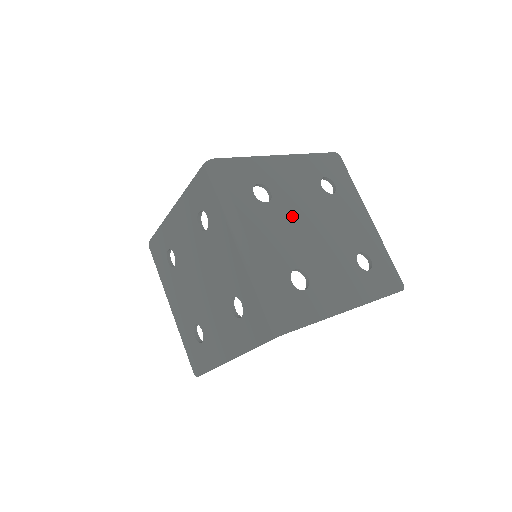
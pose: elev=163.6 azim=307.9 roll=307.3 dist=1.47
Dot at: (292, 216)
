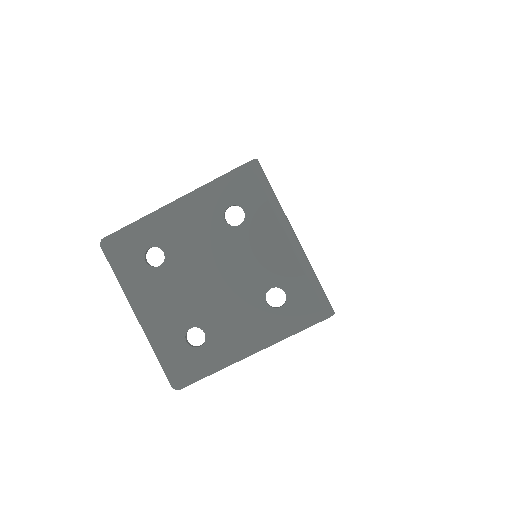
Dot at: occluded
